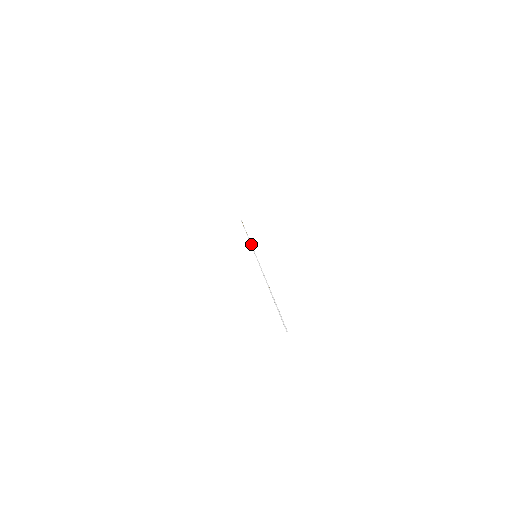
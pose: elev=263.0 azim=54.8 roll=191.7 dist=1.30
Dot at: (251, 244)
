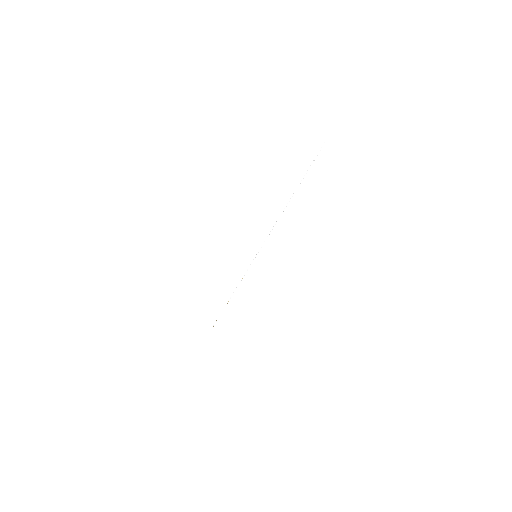
Dot at: occluded
